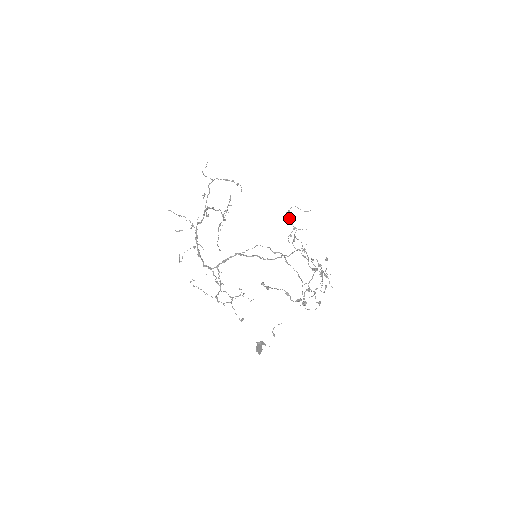
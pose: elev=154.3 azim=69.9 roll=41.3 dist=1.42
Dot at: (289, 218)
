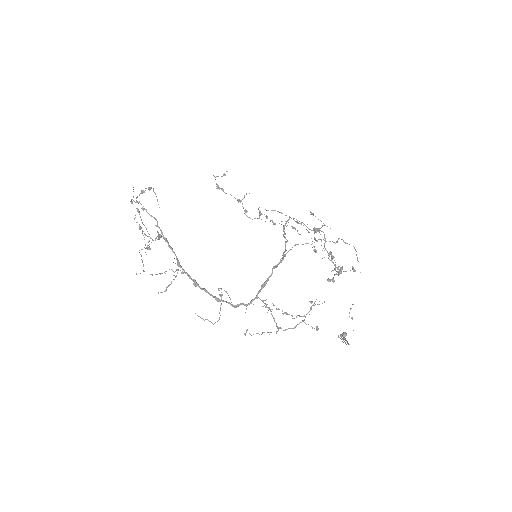
Dot at: (225, 193)
